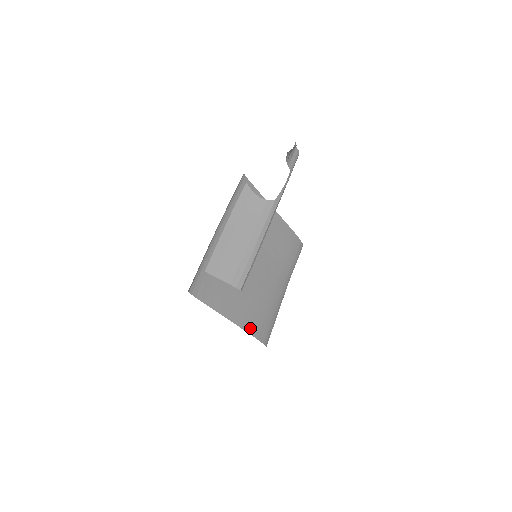
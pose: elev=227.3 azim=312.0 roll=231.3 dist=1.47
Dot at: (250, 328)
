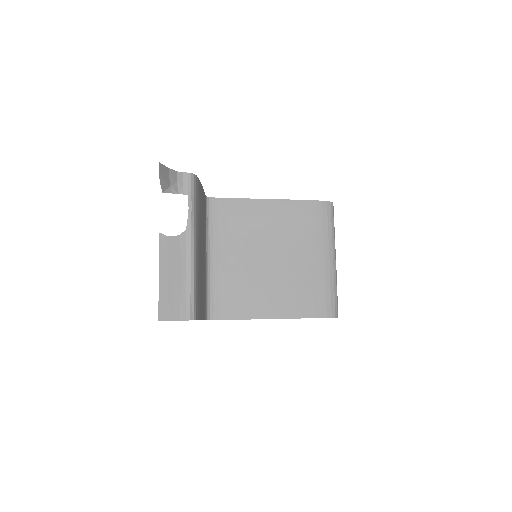
Dot at: (298, 313)
